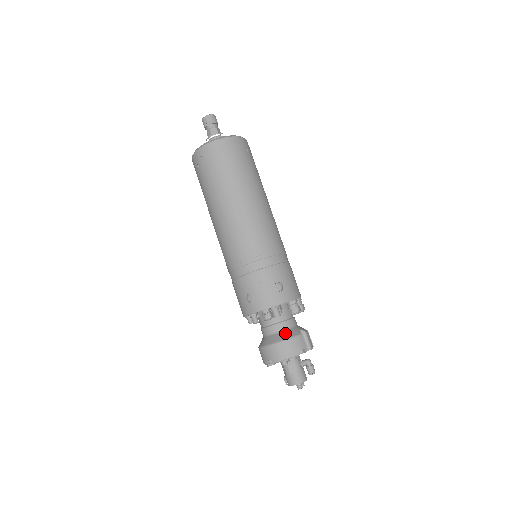
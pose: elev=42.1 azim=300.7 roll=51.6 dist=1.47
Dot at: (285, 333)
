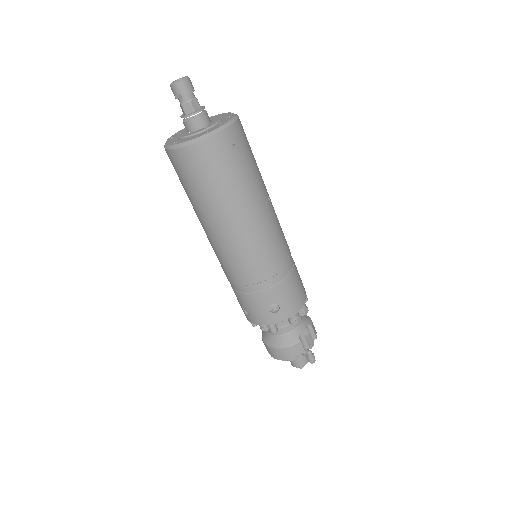
Dot at: (283, 339)
